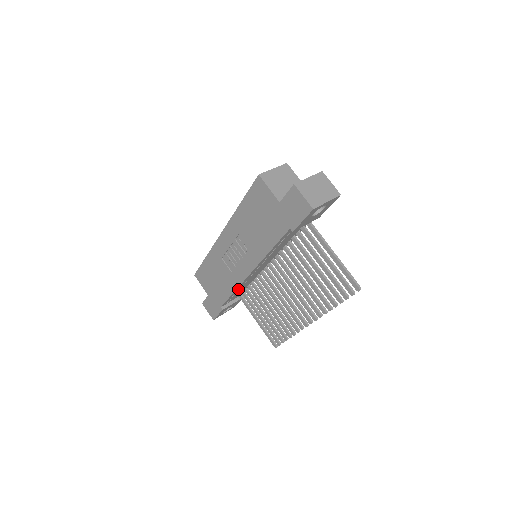
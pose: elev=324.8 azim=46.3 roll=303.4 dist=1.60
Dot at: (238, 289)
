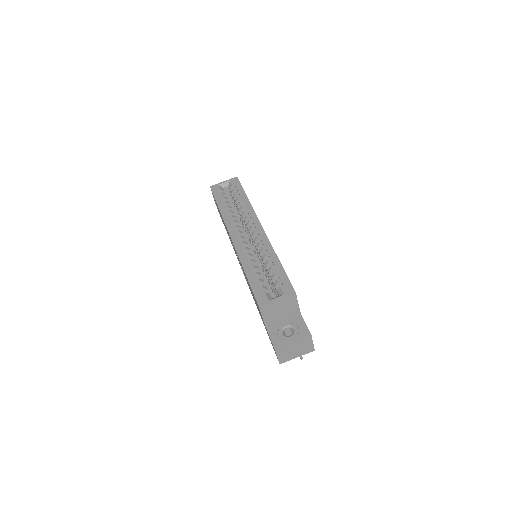
Dot at: occluded
